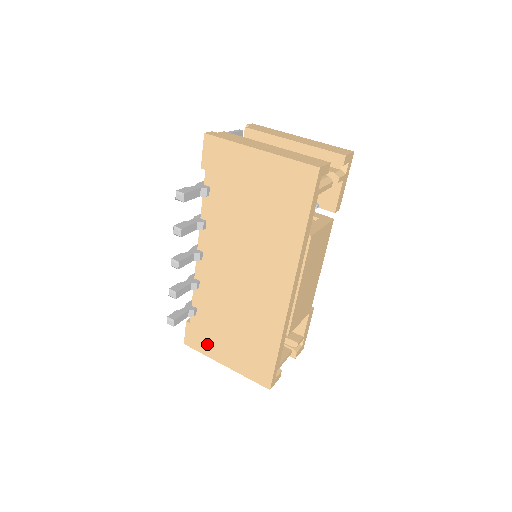
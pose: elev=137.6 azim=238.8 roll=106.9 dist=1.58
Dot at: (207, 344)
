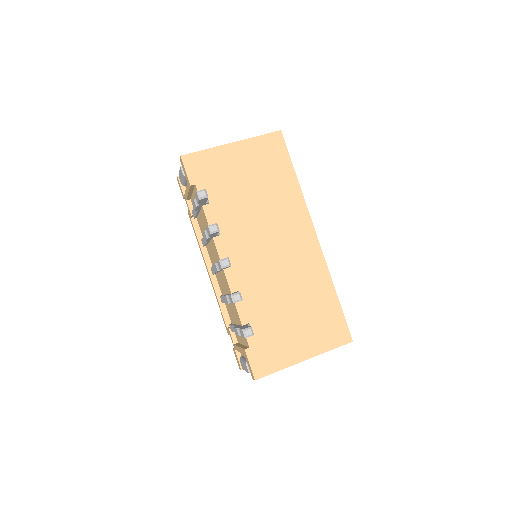
Dot at: (277, 354)
